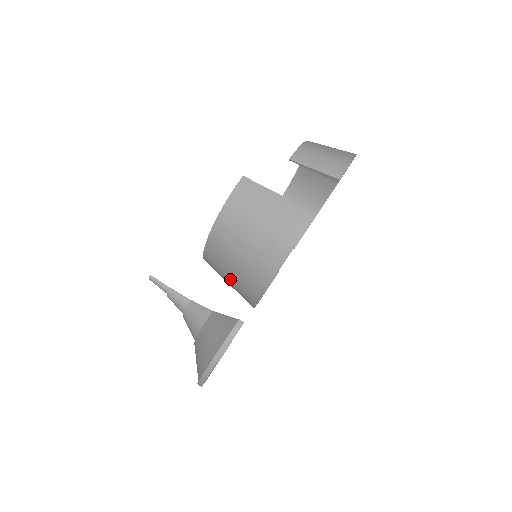
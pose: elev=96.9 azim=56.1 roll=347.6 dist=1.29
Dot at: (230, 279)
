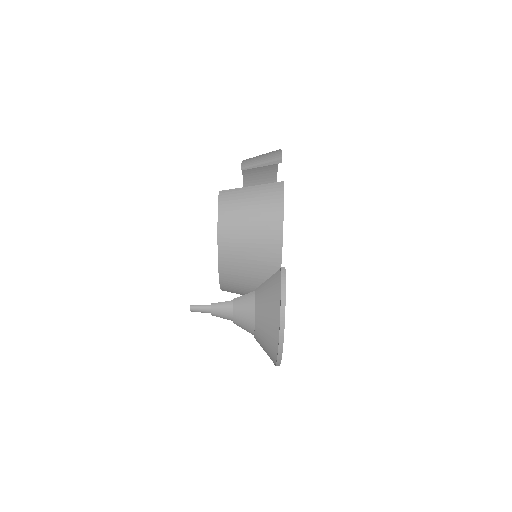
Dot at: (249, 277)
